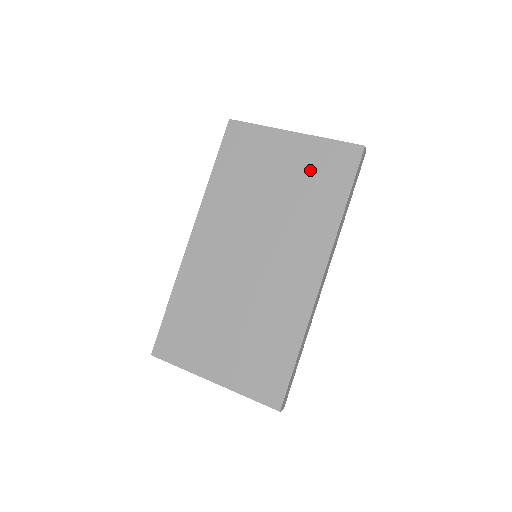
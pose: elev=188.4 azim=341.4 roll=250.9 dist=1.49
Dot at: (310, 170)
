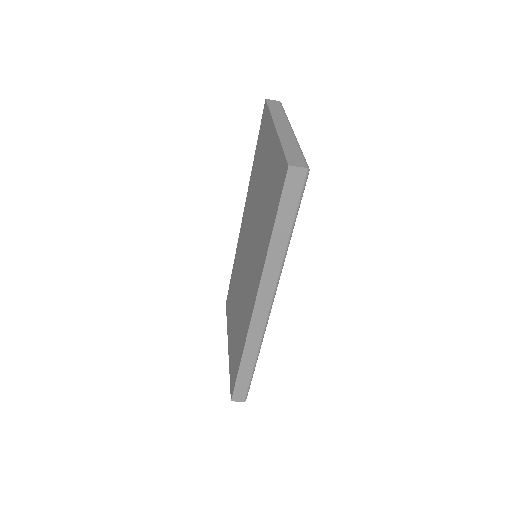
Dot at: (270, 181)
